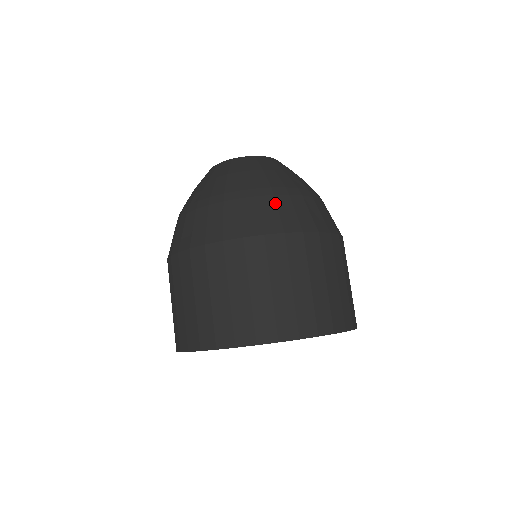
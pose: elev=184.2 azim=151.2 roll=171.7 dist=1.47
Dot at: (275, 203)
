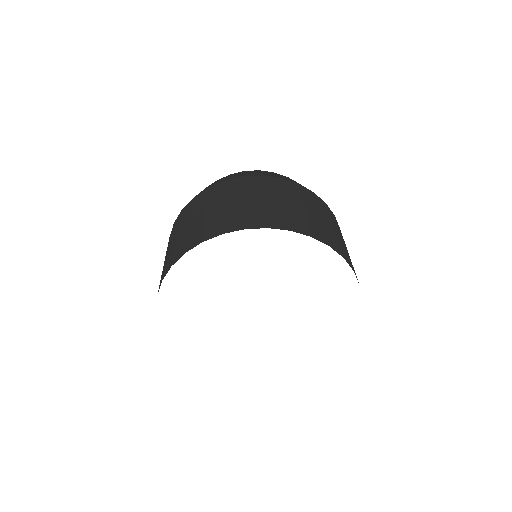
Dot at: (243, 172)
